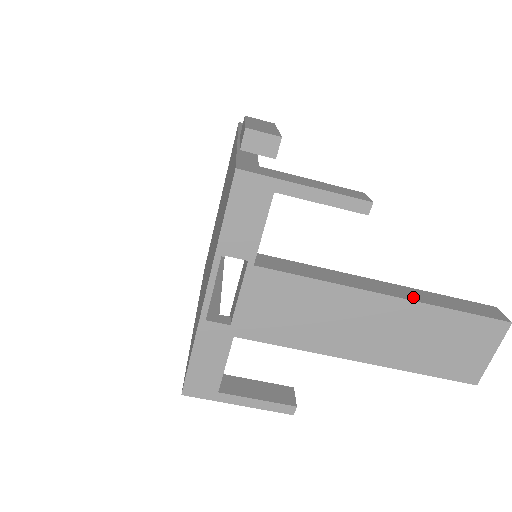
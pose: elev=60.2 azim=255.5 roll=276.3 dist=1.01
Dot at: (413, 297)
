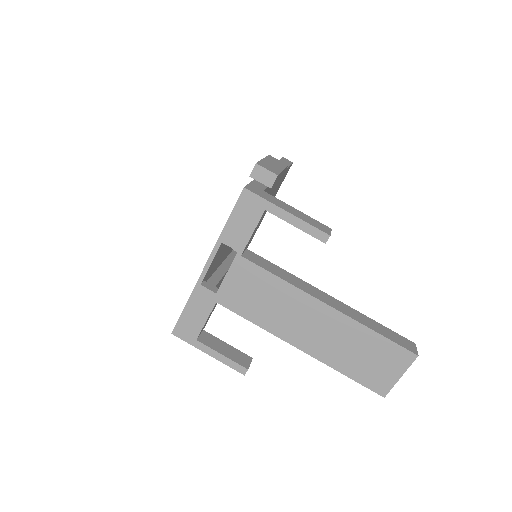
Dot at: (349, 313)
